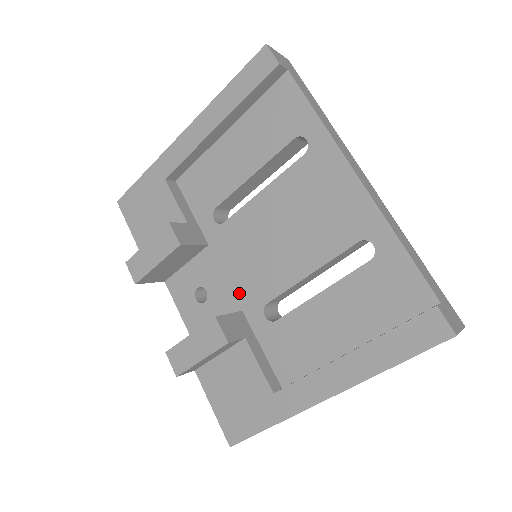
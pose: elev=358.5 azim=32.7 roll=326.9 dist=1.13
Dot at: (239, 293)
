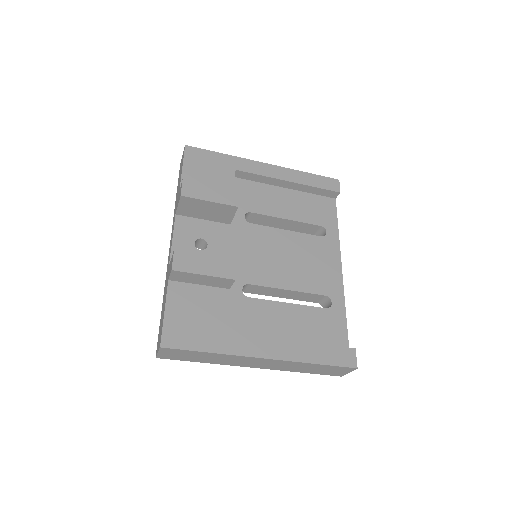
Dot at: occluded
